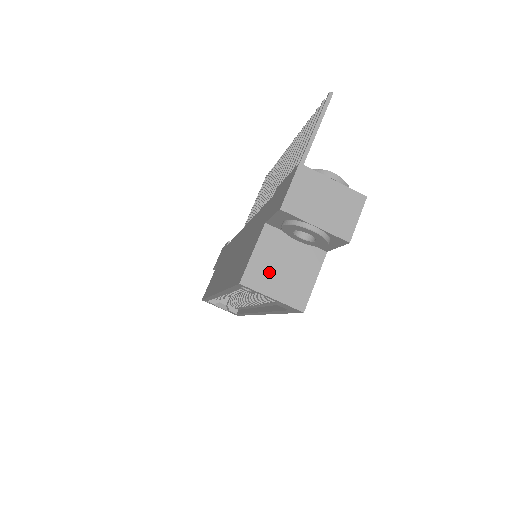
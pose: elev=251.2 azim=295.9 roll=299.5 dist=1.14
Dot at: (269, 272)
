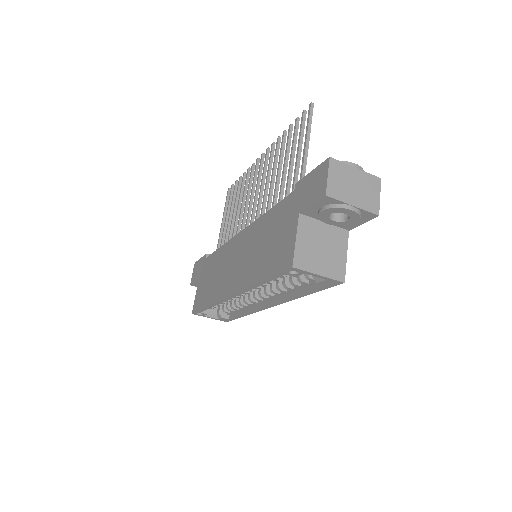
Dot at: (312, 254)
